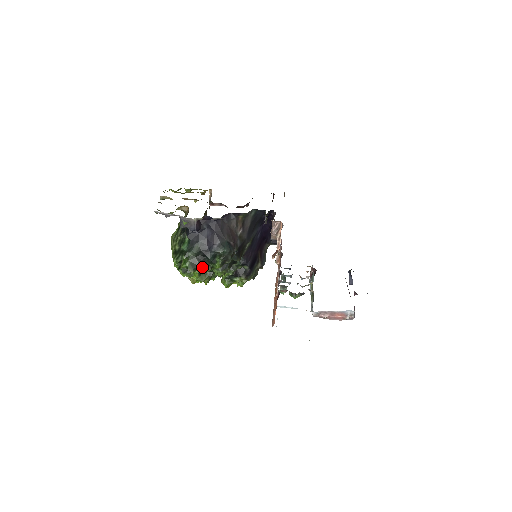
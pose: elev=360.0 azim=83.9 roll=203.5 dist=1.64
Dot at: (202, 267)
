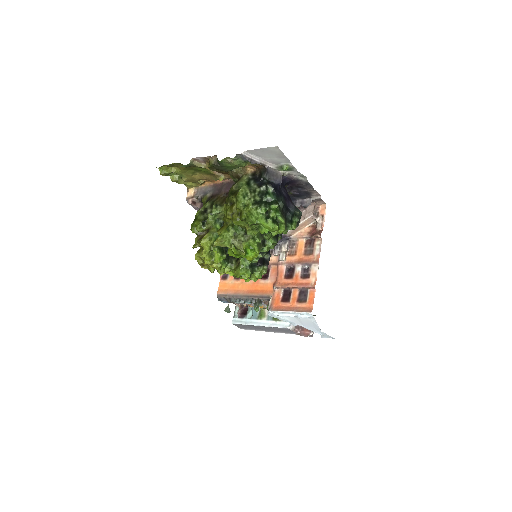
Dot at: (285, 222)
